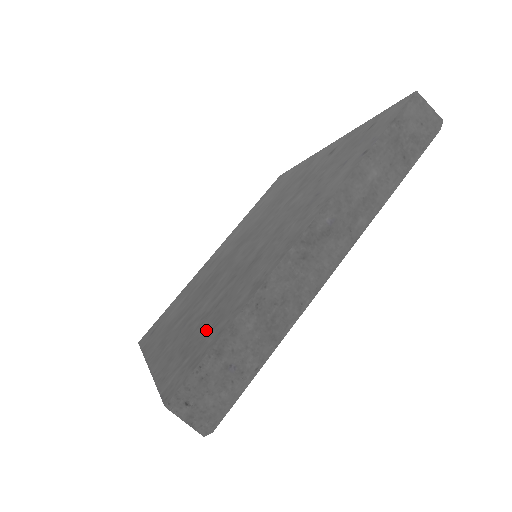
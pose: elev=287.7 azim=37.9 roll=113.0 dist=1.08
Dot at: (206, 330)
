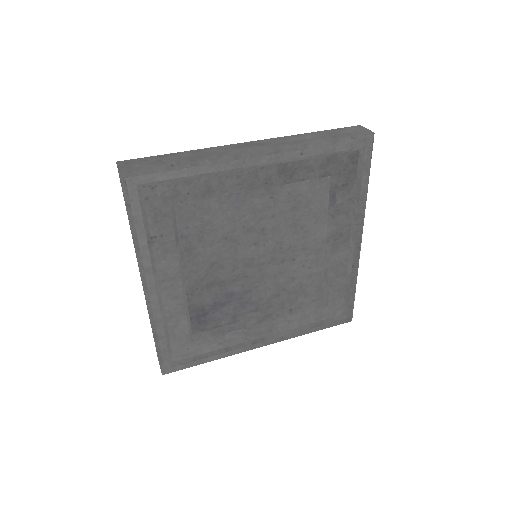
Dot at: occluded
